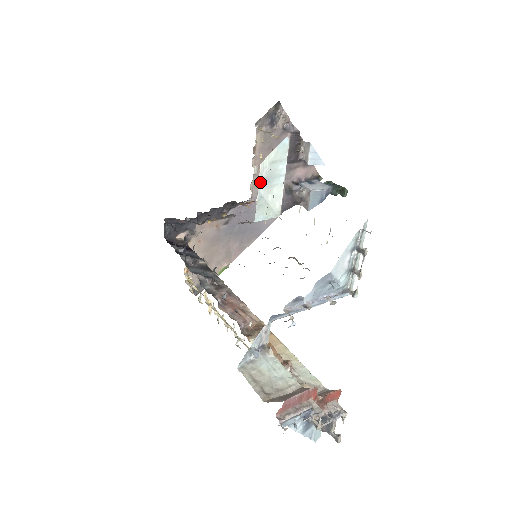
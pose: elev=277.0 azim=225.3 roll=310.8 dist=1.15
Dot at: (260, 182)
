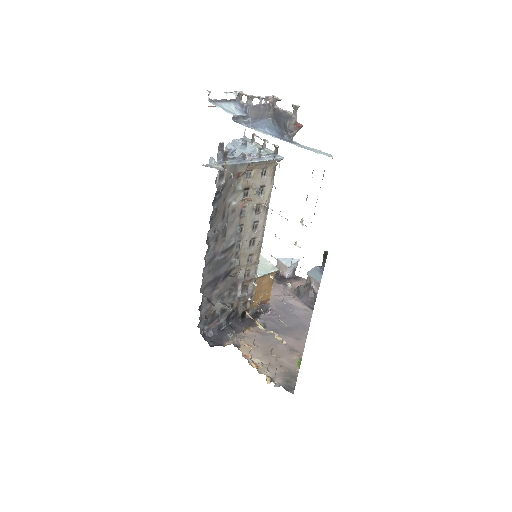
Dot at: occluded
